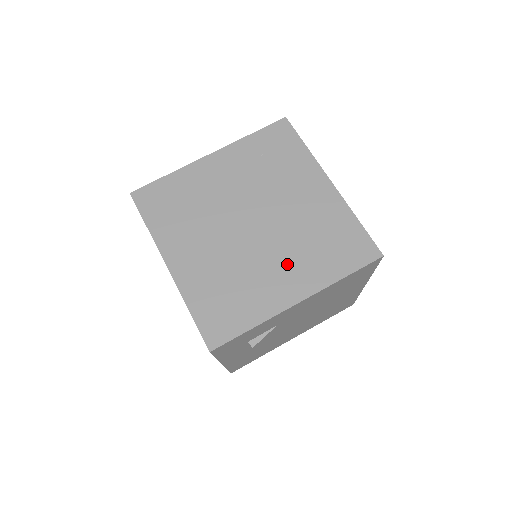
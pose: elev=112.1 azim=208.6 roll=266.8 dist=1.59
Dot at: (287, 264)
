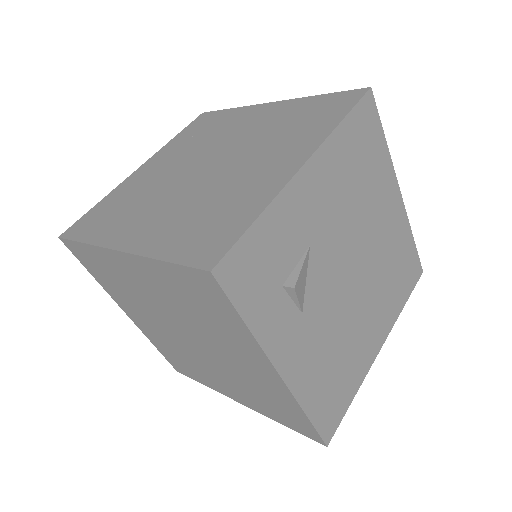
Dot at: (266, 157)
